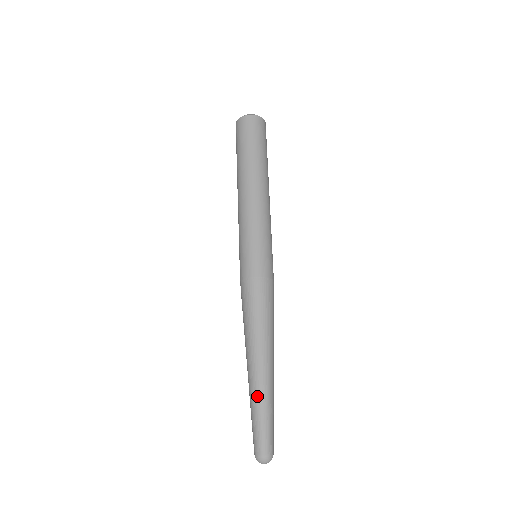
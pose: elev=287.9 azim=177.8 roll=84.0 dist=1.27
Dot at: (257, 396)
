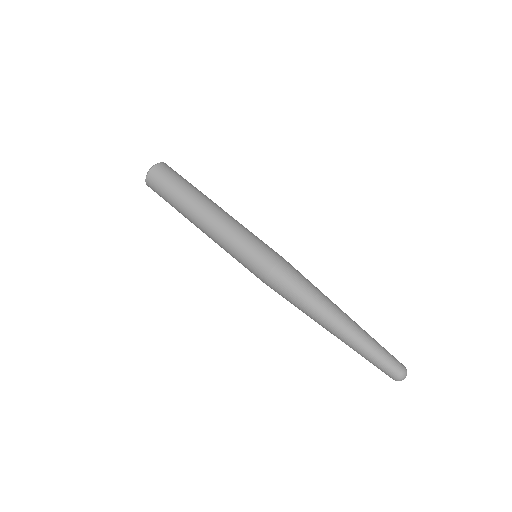
Dot at: (356, 341)
